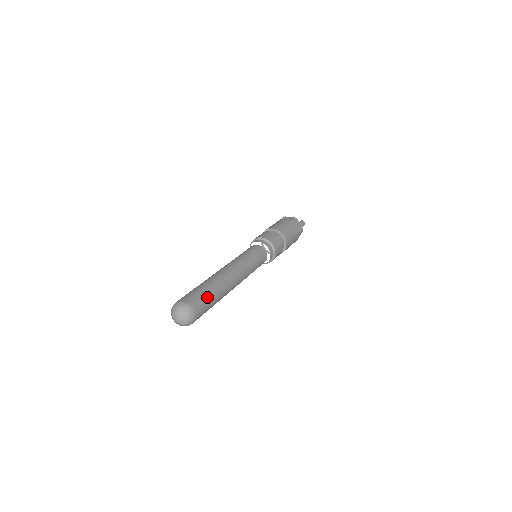
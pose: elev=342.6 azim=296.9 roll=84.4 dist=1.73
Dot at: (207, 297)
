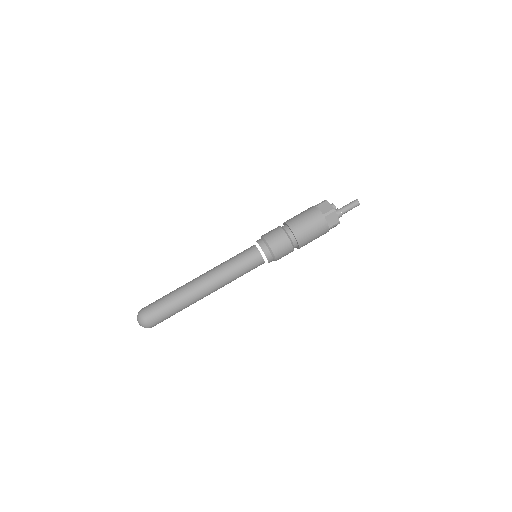
Dot at: (166, 312)
